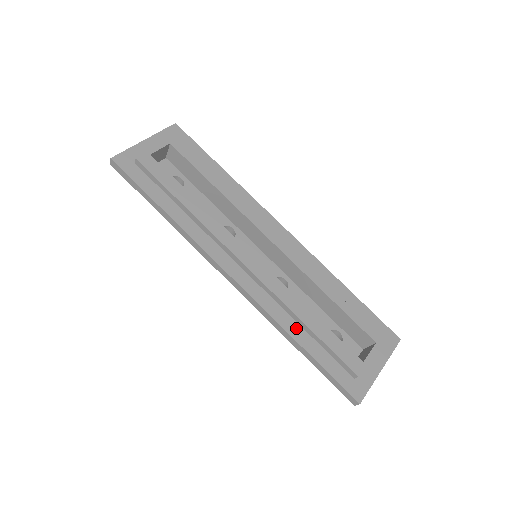
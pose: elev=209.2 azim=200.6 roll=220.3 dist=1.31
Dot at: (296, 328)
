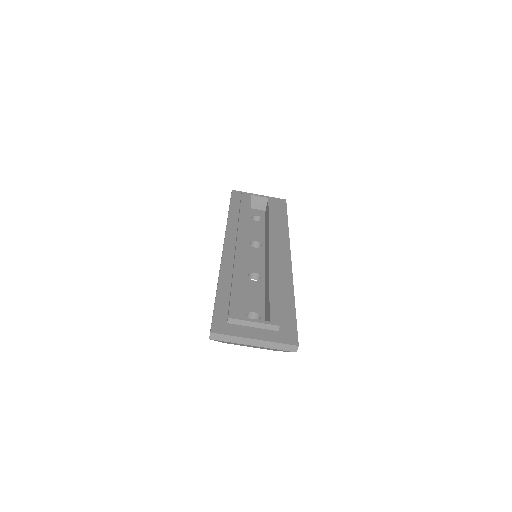
Dot at: (227, 280)
